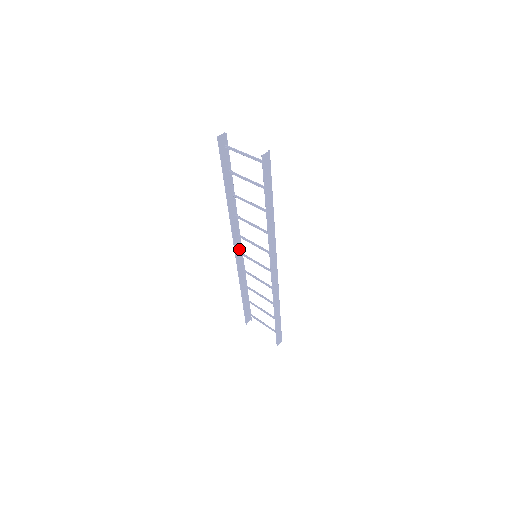
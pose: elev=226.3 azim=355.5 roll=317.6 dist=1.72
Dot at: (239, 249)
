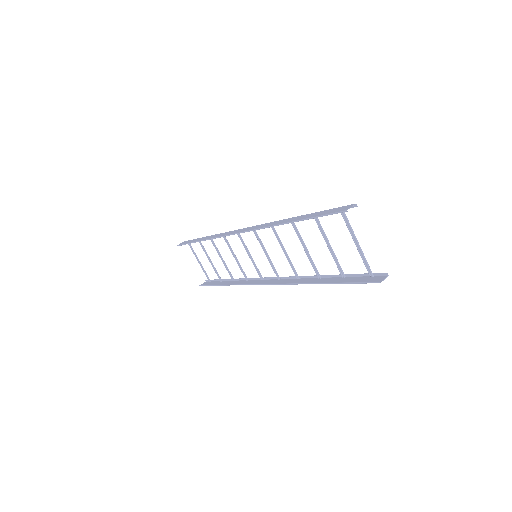
Dot at: (239, 229)
